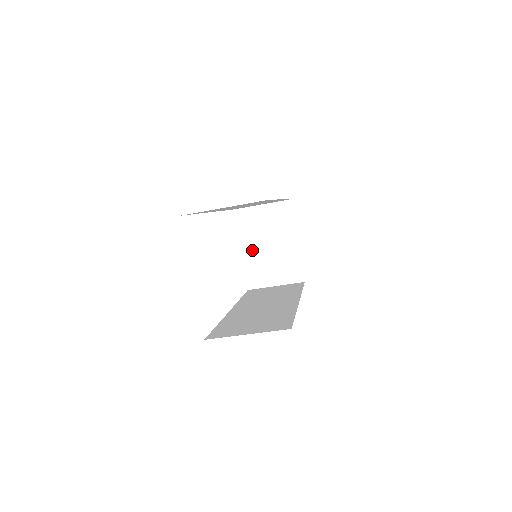
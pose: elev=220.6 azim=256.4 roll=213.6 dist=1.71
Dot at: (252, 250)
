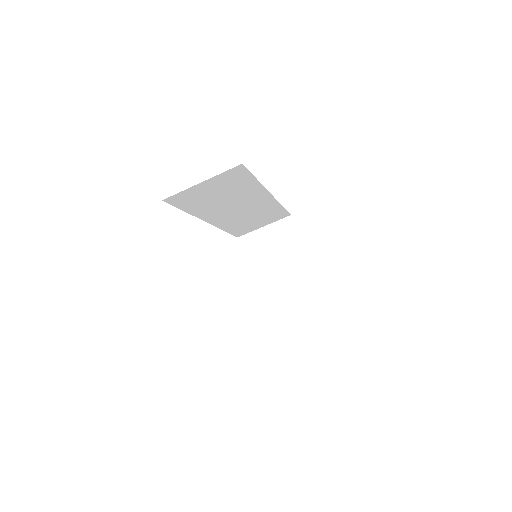
Dot at: (262, 273)
